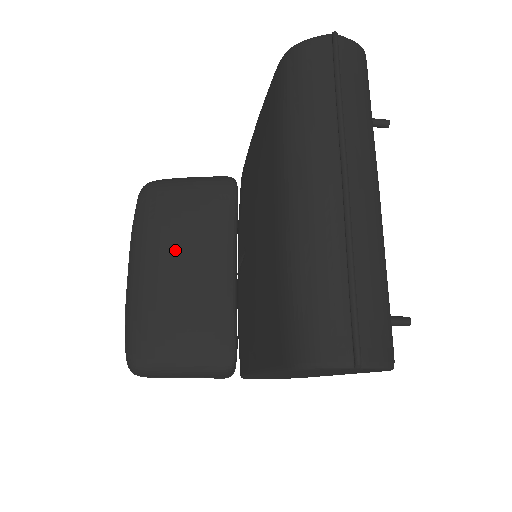
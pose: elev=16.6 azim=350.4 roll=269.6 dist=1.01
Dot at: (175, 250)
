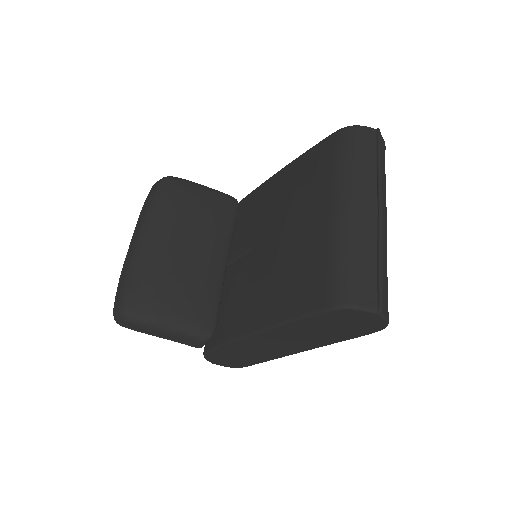
Dot at: (185, 233)
